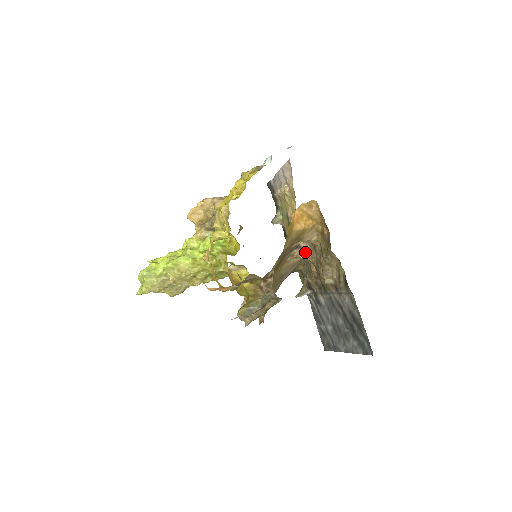
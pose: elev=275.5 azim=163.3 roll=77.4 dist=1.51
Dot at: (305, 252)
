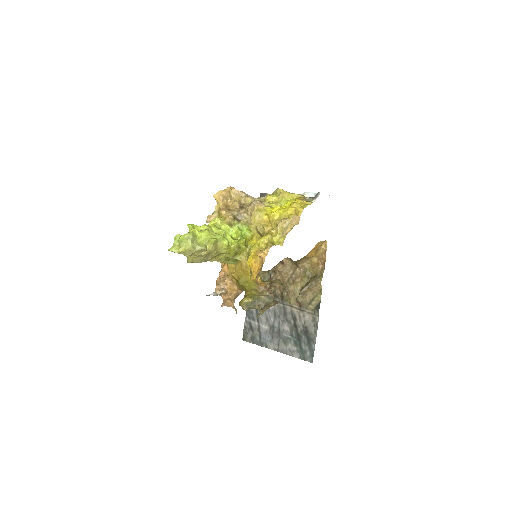
Dot at: (283, 267)
